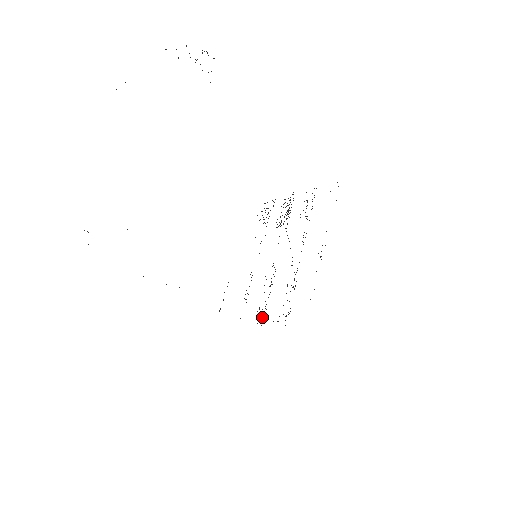
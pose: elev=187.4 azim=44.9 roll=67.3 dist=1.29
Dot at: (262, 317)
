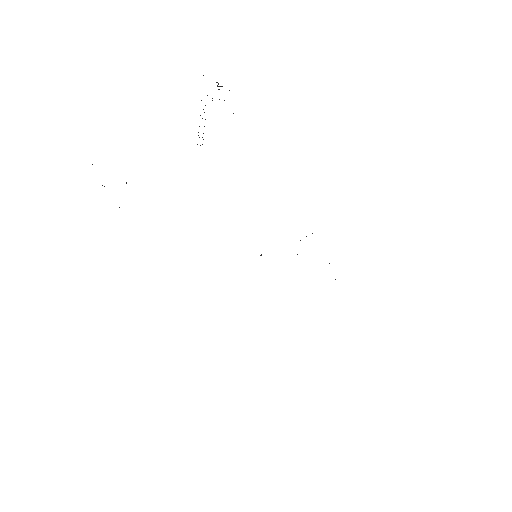
Dot at: occluded
